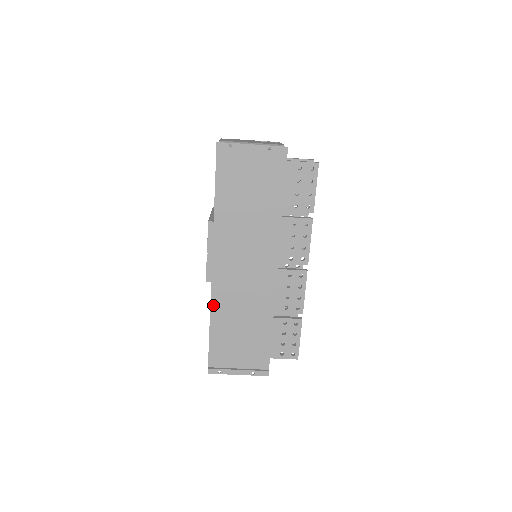
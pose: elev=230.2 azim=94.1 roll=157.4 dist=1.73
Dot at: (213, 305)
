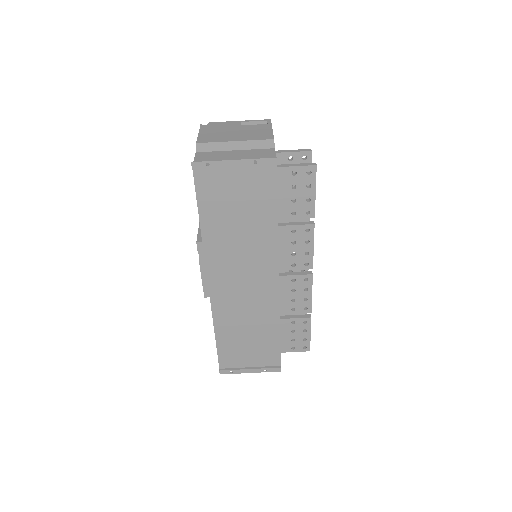
Dot at: (215, 318)
